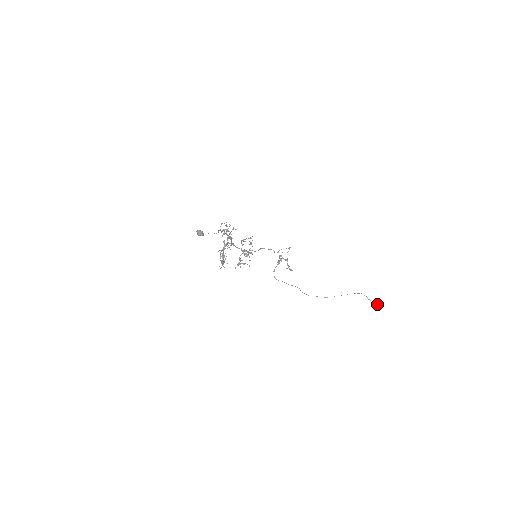
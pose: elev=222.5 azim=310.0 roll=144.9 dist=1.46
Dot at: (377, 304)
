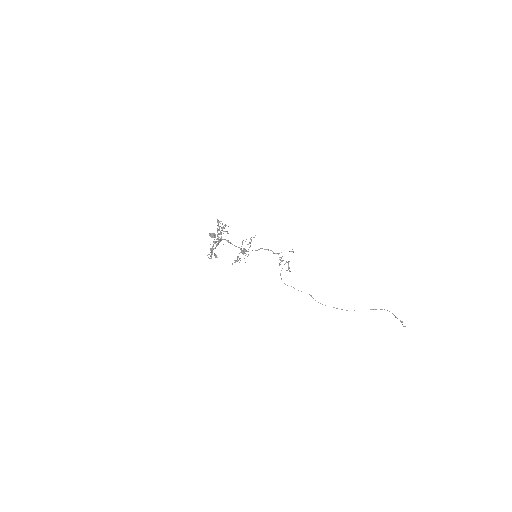
Dot at: occluded
